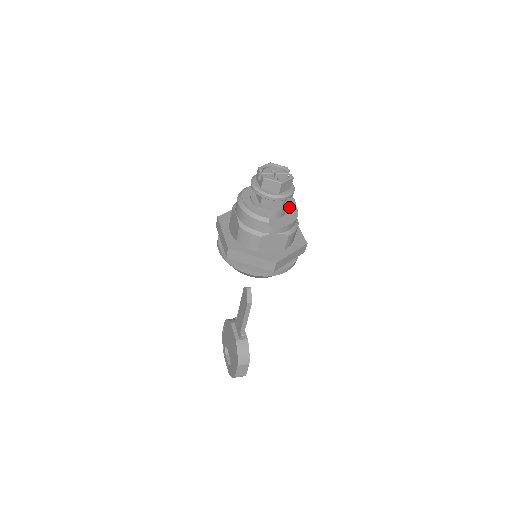
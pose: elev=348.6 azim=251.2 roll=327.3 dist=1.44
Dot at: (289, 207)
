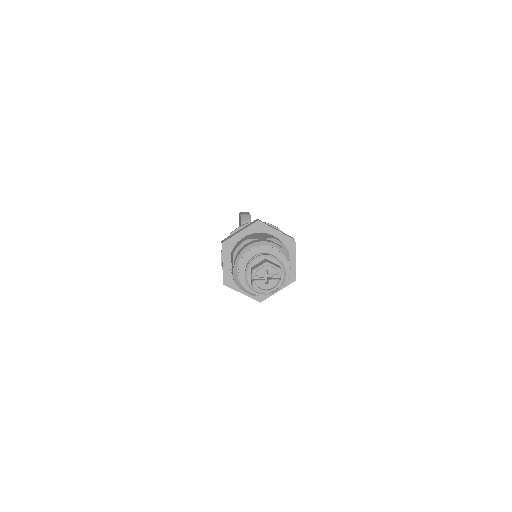
Dot at: occluded
